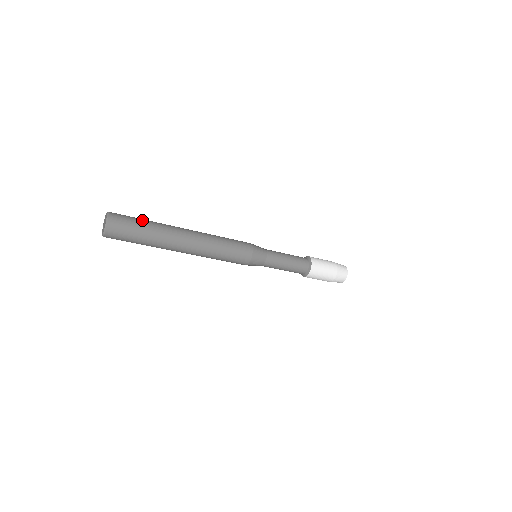
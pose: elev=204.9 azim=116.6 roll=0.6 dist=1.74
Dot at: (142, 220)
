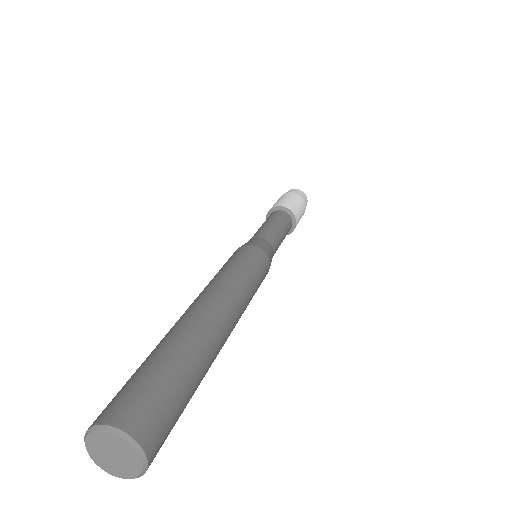
Dot at: occluded
